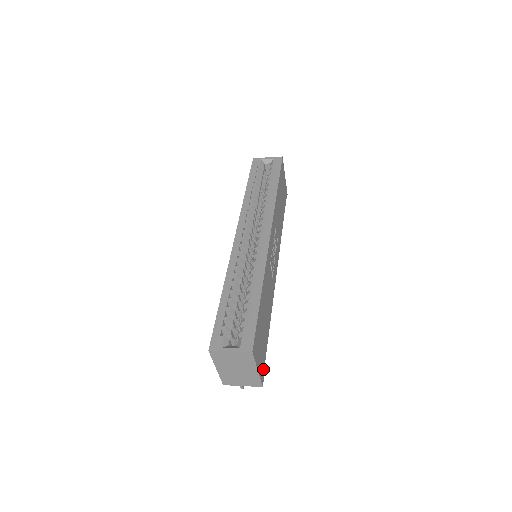
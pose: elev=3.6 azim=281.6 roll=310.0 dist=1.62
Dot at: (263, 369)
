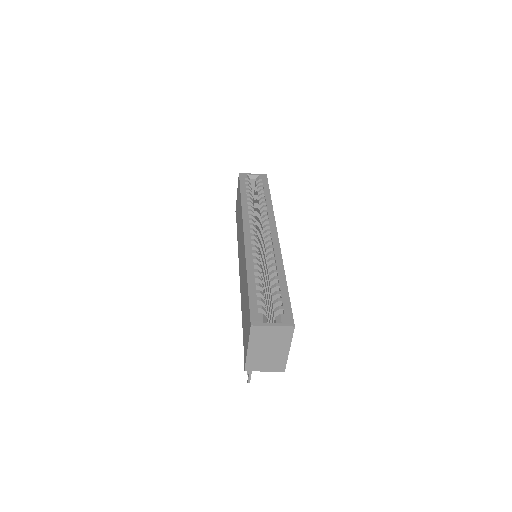
Dot at: occluded
